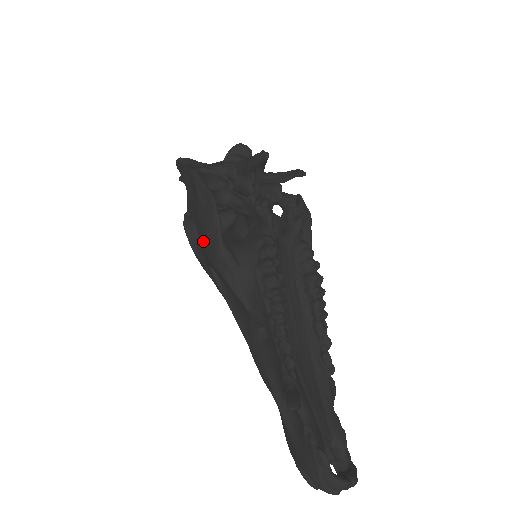
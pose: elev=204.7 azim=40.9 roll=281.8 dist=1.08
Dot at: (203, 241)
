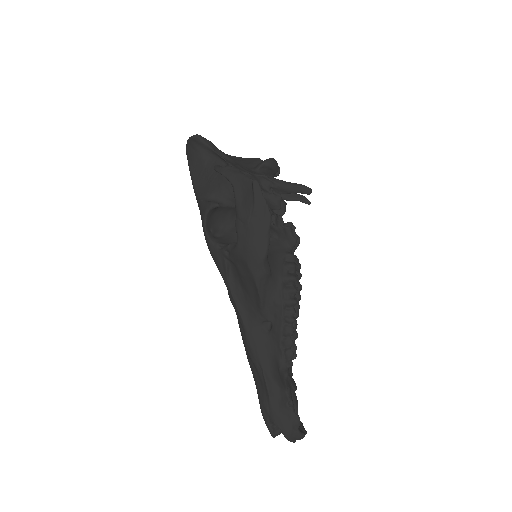
Dot at: (246, 245)
